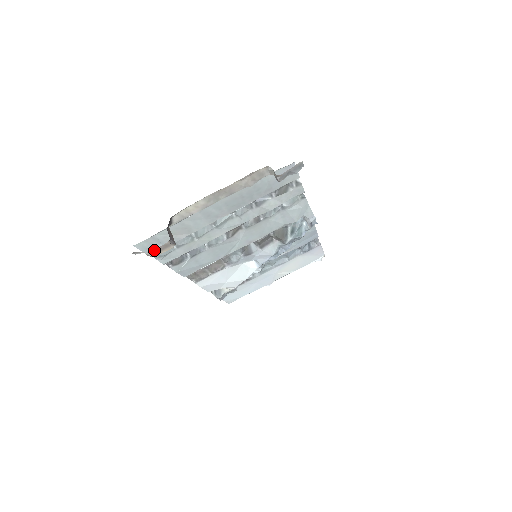
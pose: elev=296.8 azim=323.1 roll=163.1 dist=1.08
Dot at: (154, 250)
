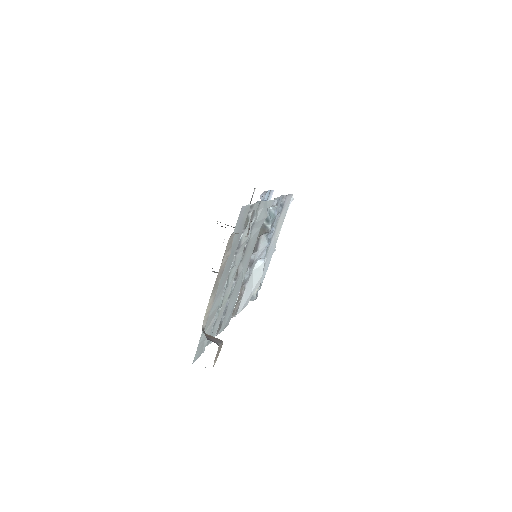
Dot at: (214, 360)
